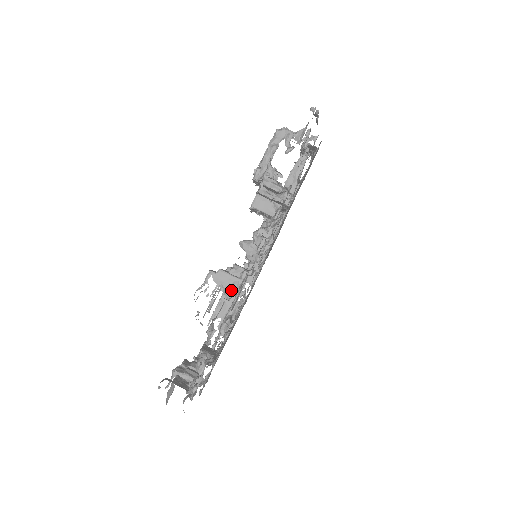
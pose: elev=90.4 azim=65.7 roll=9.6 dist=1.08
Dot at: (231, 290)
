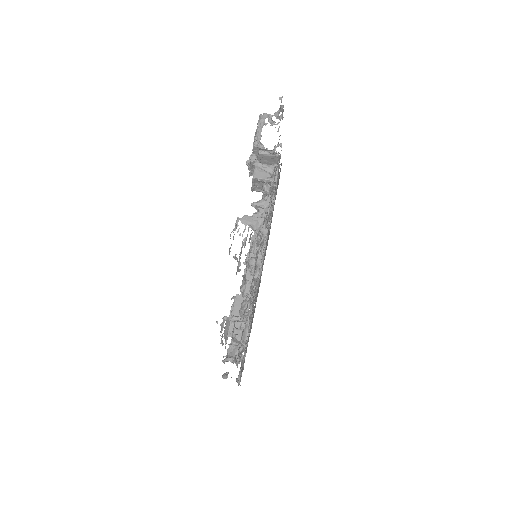
Dot at: (257, 228)
